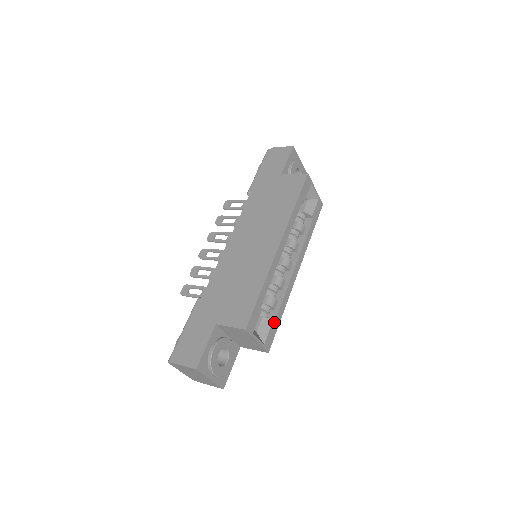
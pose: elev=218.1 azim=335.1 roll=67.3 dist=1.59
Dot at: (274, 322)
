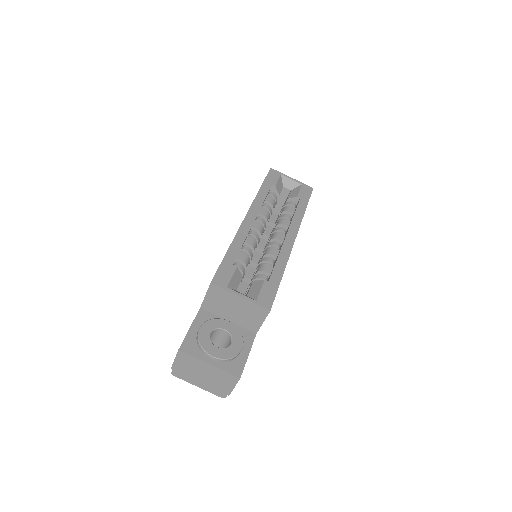
Dot at: (268, 281)
